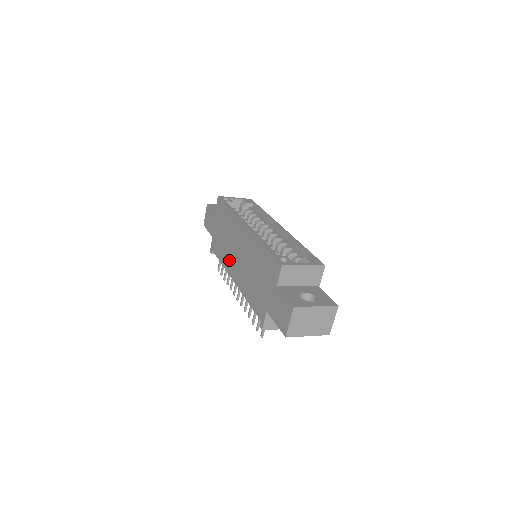
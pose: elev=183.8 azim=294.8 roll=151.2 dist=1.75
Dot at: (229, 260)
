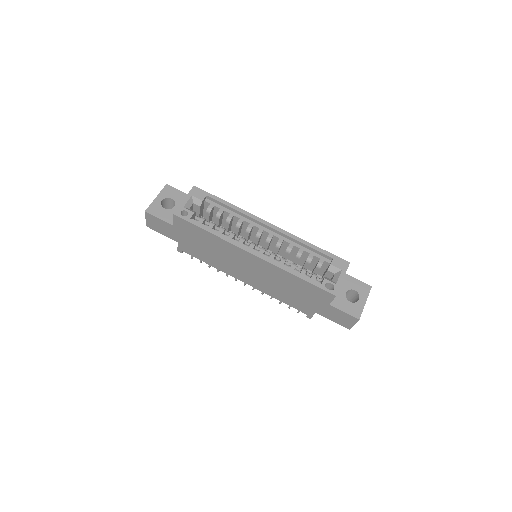
Dot at: (229, 269)
